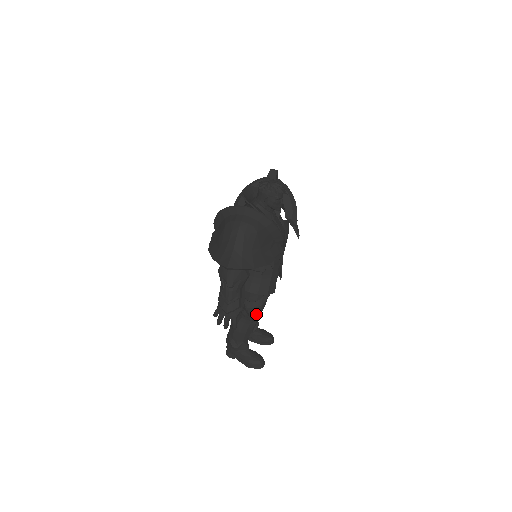
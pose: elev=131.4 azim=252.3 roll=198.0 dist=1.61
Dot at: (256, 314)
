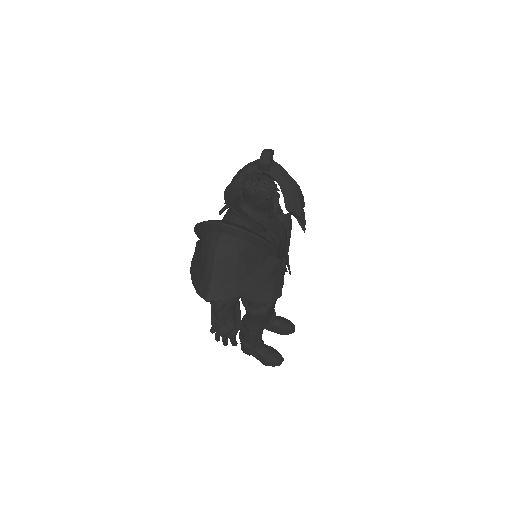
Dot at: (264, 318)
